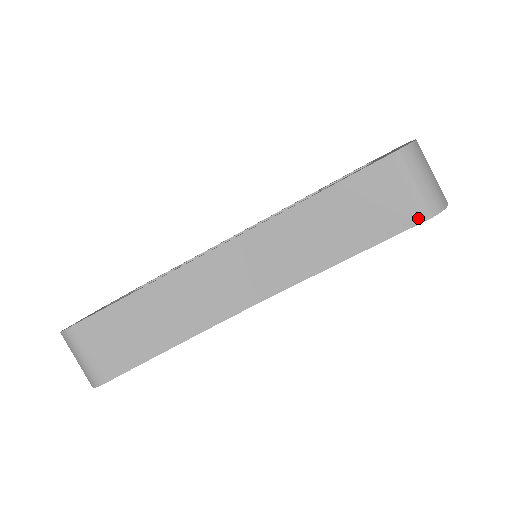
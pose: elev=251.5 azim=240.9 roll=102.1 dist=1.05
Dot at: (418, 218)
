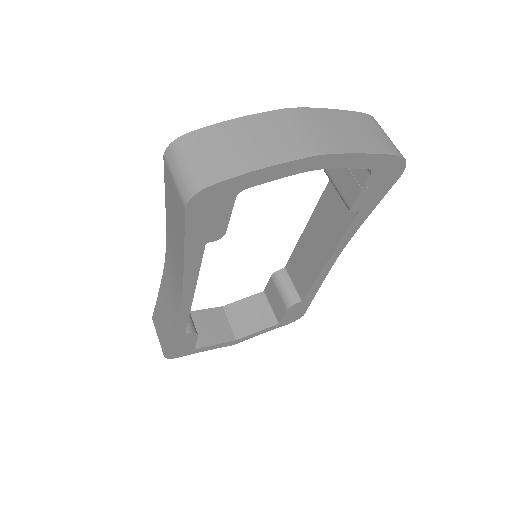
Dot at: (183, 209)
